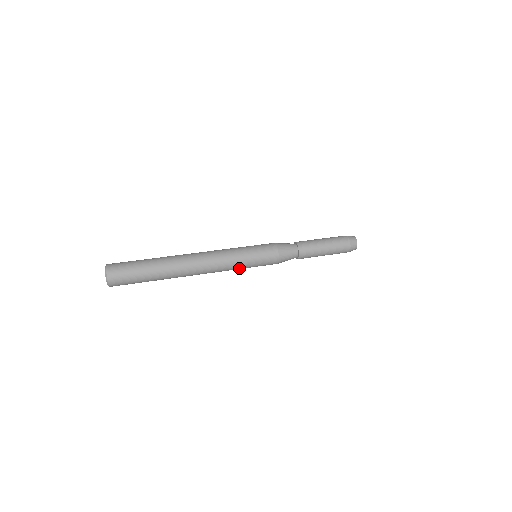
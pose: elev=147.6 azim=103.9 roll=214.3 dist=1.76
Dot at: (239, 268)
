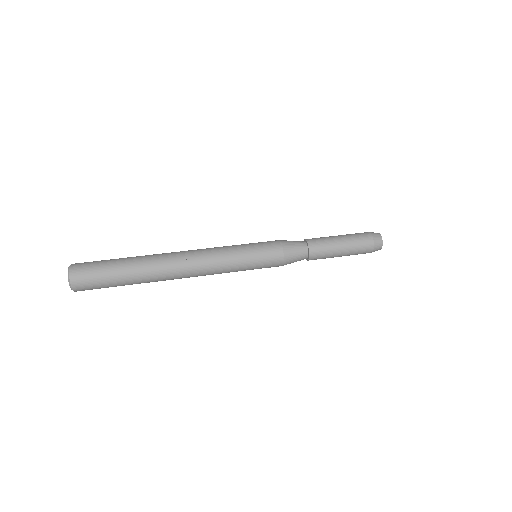
Dot at: (234, 271)
